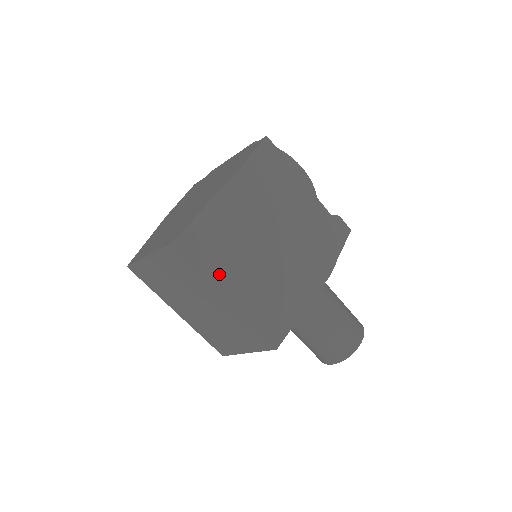
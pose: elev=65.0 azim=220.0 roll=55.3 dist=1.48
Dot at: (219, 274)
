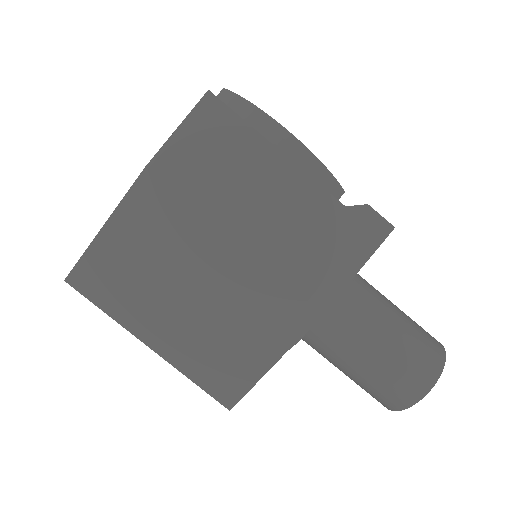
Dot at: (134, 316)
